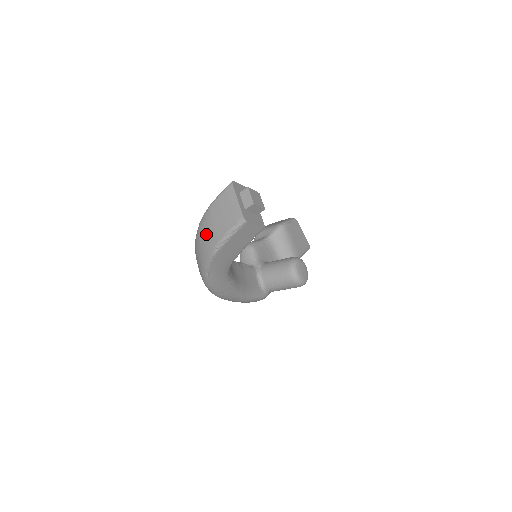
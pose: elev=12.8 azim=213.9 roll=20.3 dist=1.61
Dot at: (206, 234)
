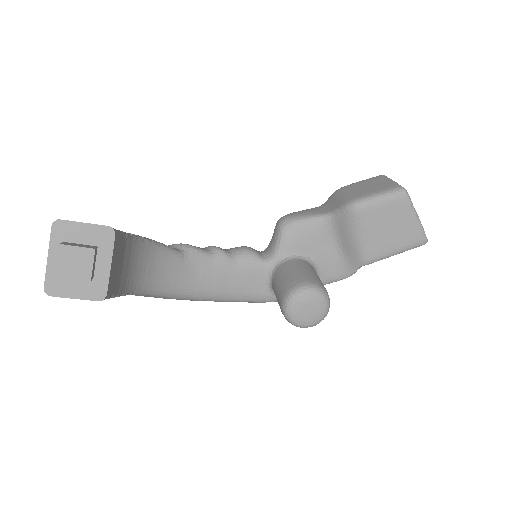
Dot at: occluded
